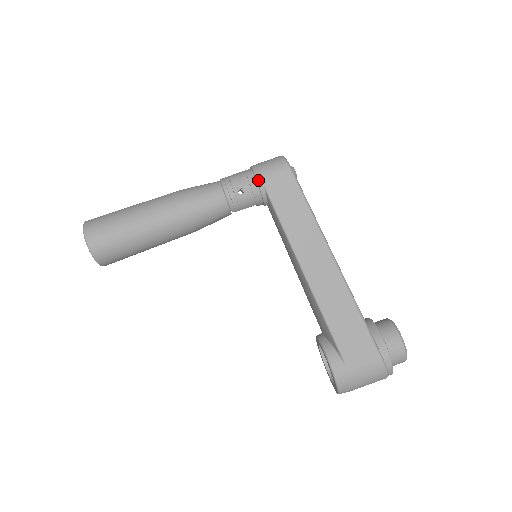
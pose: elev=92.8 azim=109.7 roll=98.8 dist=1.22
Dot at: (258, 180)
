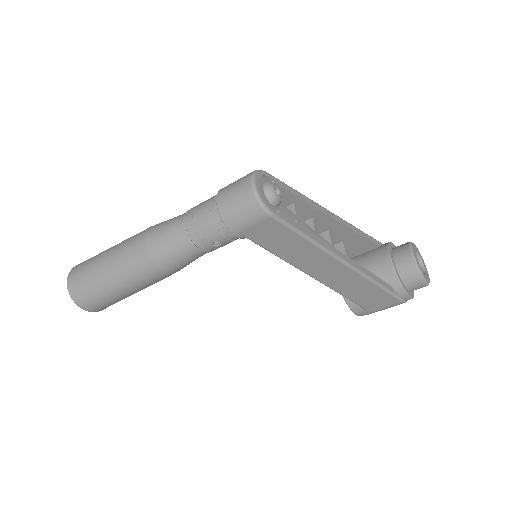
Dot at: (233, 233)
